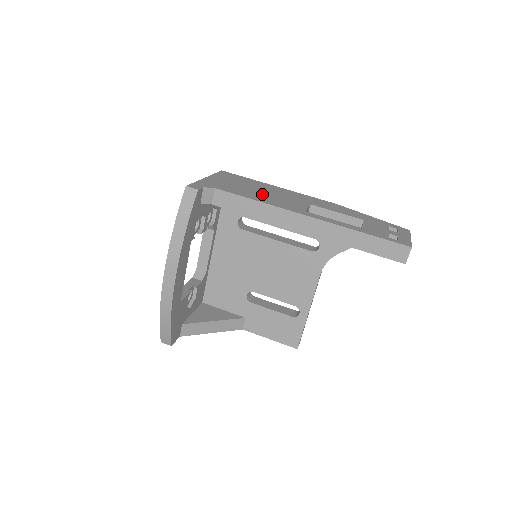
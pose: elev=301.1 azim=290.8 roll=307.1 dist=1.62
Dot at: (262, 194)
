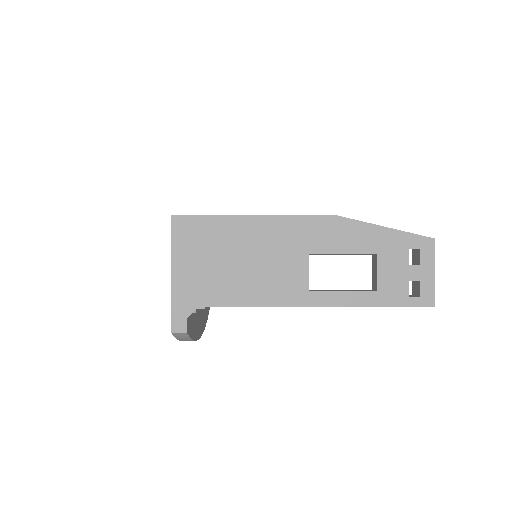
Dot at: (249, 275)
